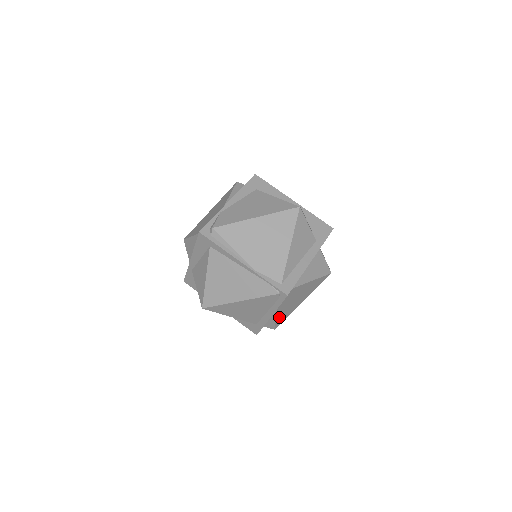
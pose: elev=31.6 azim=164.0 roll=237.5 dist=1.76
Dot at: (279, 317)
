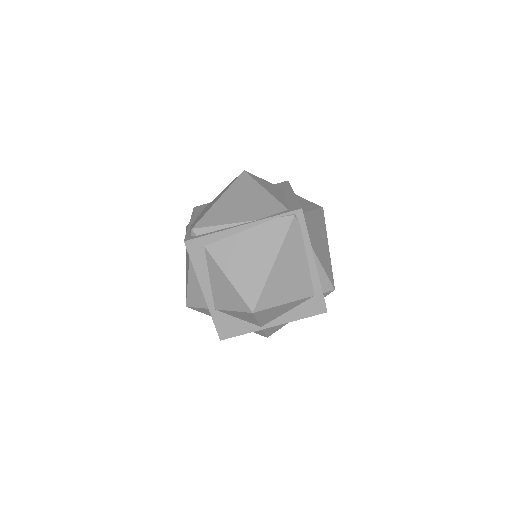
Dot at: (323, 266)
